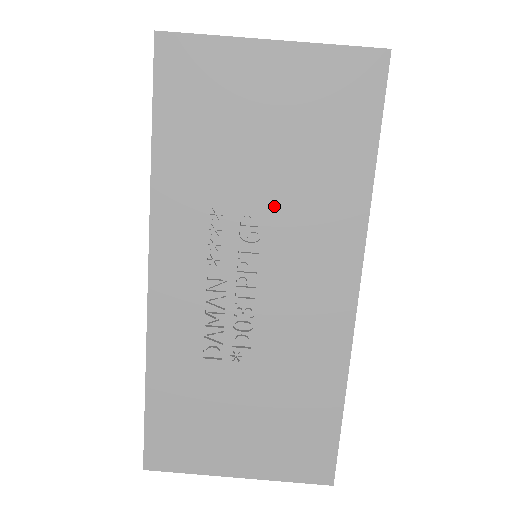
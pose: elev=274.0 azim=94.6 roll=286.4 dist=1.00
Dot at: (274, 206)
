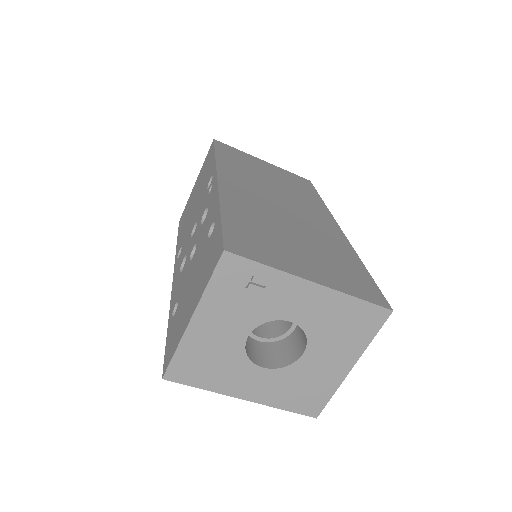
Dot at: occluded
